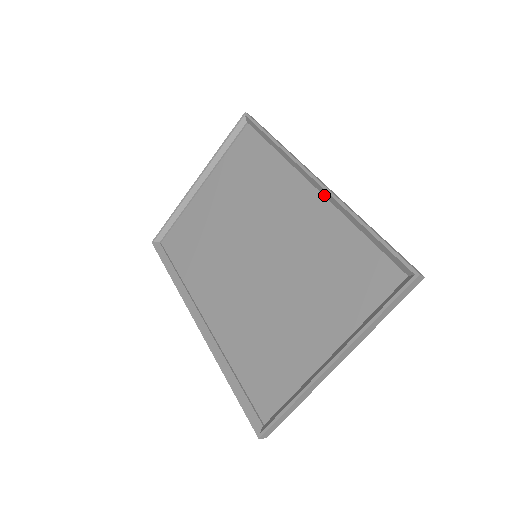
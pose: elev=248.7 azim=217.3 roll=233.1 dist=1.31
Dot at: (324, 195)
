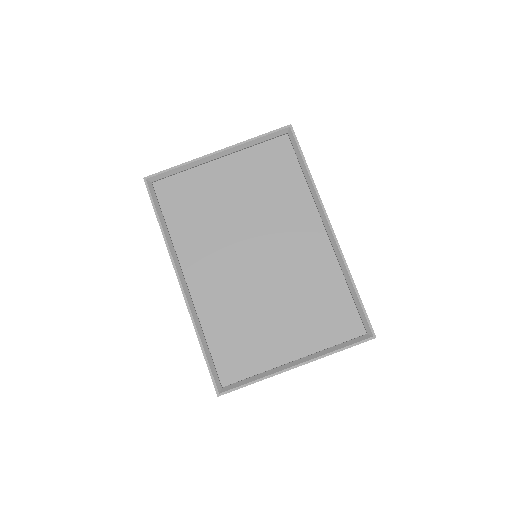
Dot at: (333, 245)
